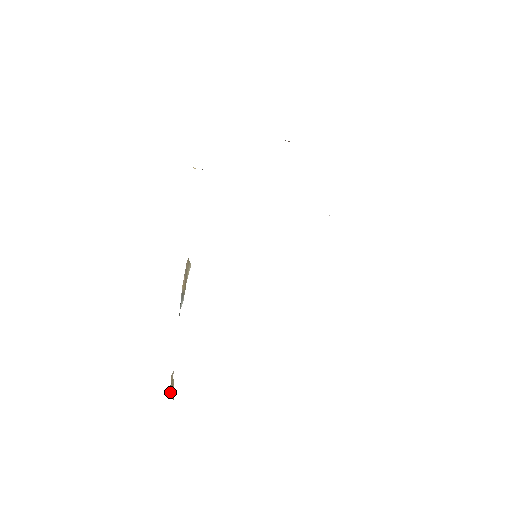
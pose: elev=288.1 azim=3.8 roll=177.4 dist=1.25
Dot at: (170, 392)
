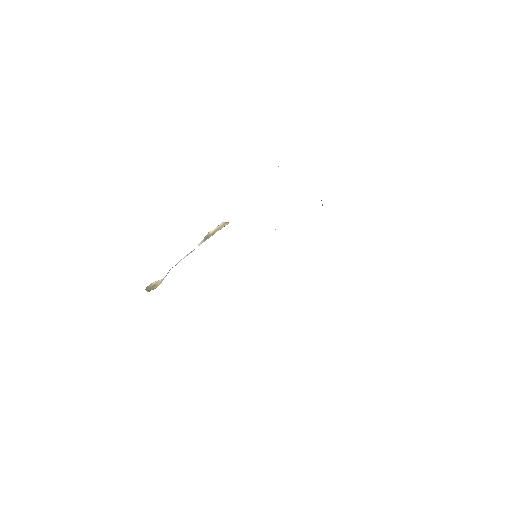
Dot at: (152, 288)
